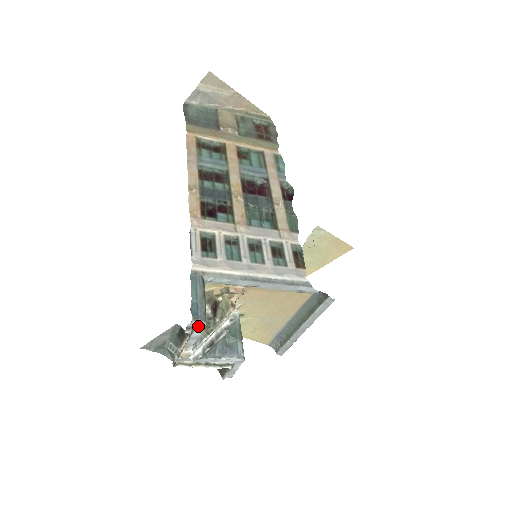
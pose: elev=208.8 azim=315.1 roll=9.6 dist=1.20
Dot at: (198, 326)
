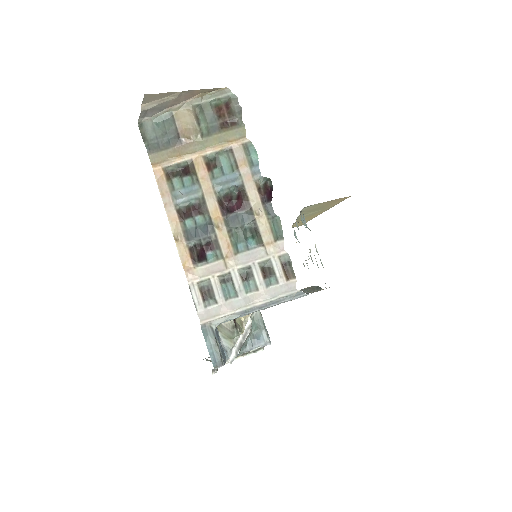
Dot at: occluded
